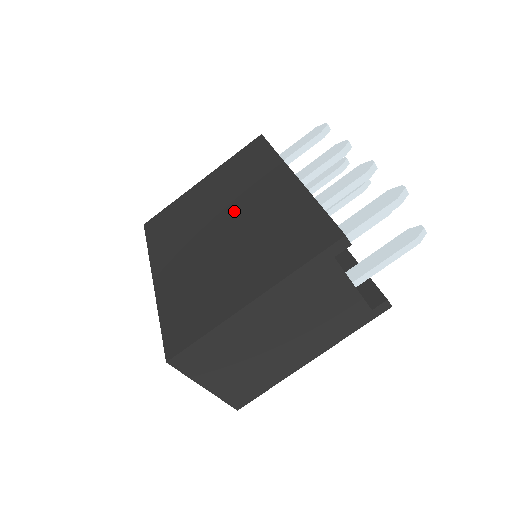
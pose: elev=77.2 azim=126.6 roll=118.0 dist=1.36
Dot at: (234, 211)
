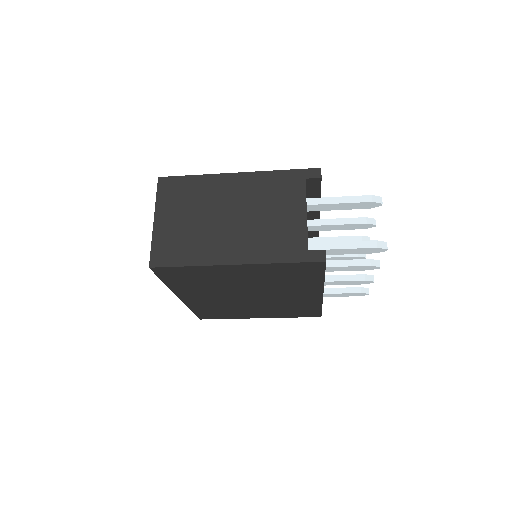
Dot at: (264, 294)
